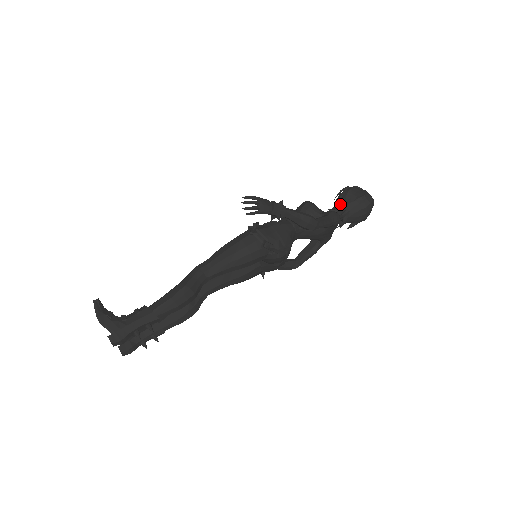
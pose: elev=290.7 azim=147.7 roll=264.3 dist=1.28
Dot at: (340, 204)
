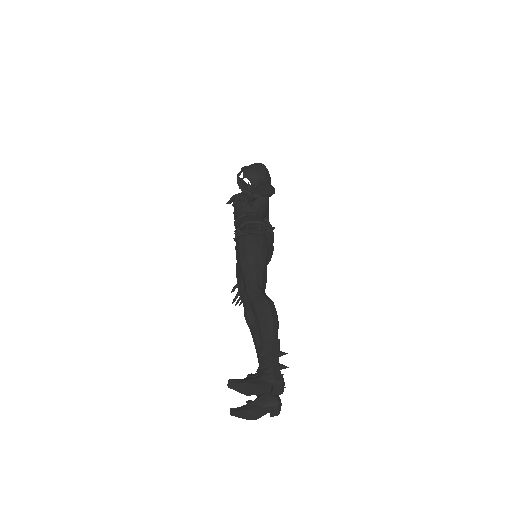
Dot at: (252, 182)
